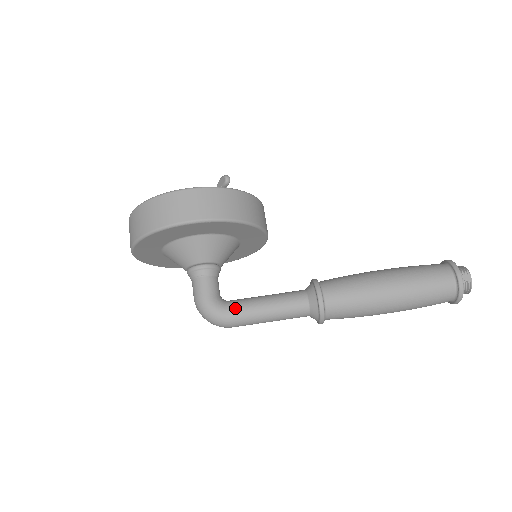
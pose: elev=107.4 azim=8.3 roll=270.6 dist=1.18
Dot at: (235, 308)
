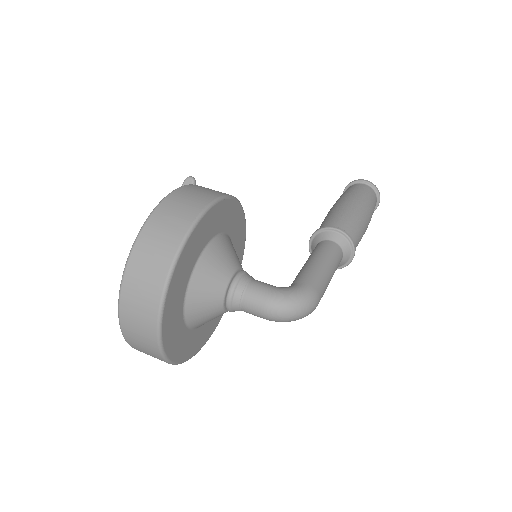
Dot at: (305, 279)
